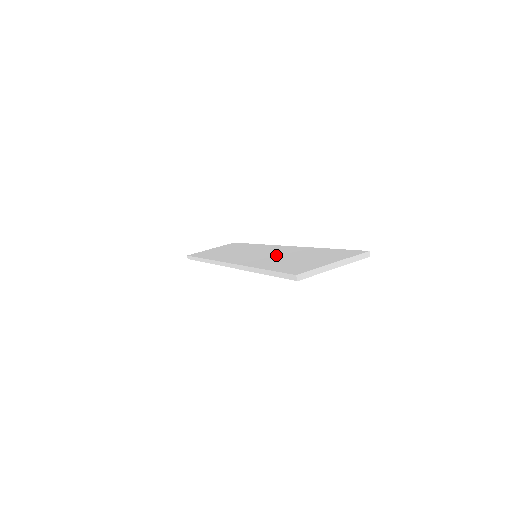
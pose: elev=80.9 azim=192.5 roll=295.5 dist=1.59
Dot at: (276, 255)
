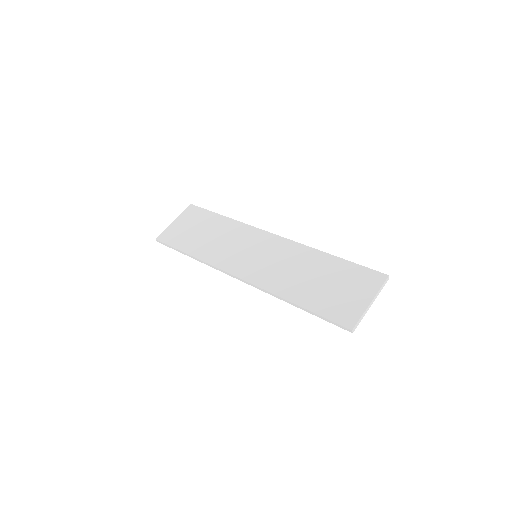
Dot at: (287, 266)
